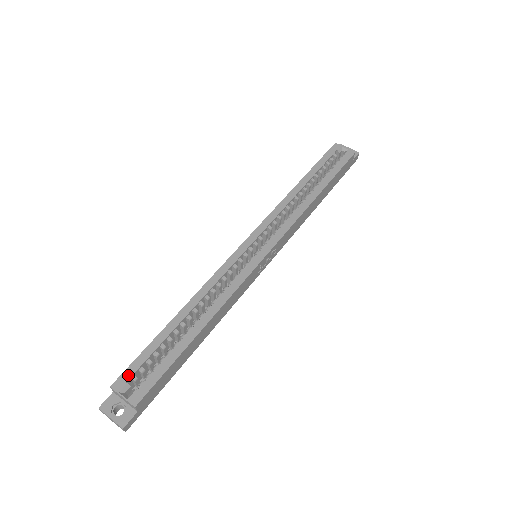
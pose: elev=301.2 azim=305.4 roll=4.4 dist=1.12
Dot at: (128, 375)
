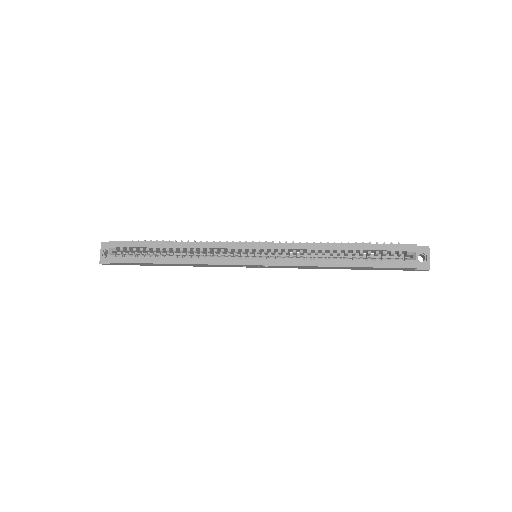
Dot at: (120, 245)
